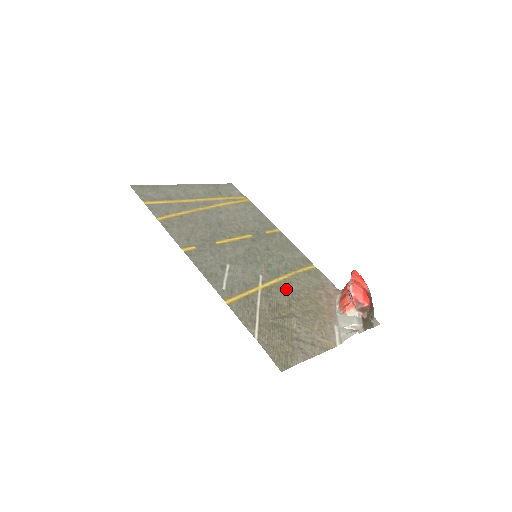
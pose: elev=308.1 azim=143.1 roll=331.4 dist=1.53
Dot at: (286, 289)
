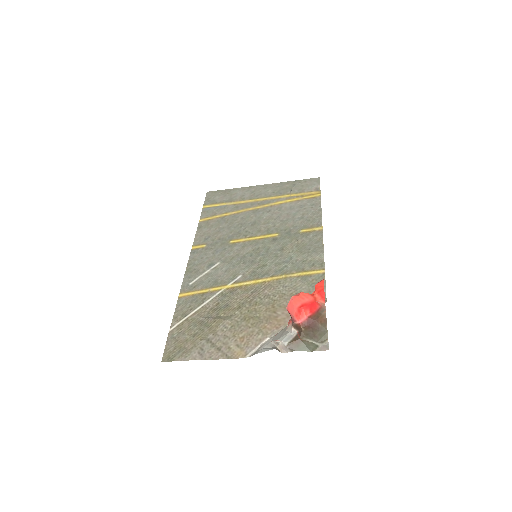
Dot at: (254, 292)
